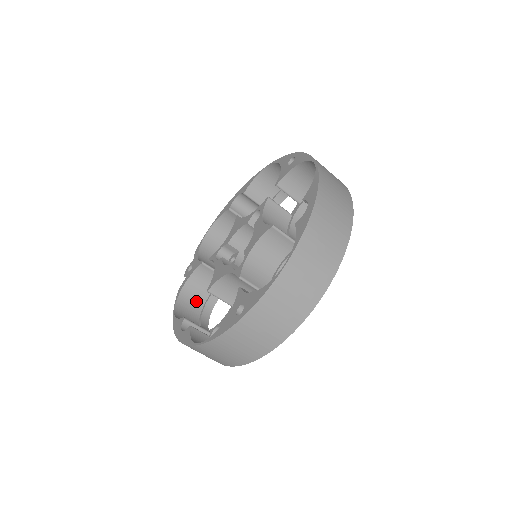
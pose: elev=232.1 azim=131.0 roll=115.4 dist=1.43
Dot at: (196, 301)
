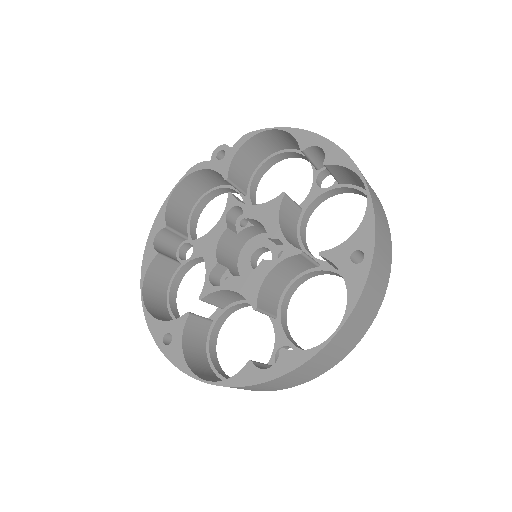
Dot at: (208, 182)
